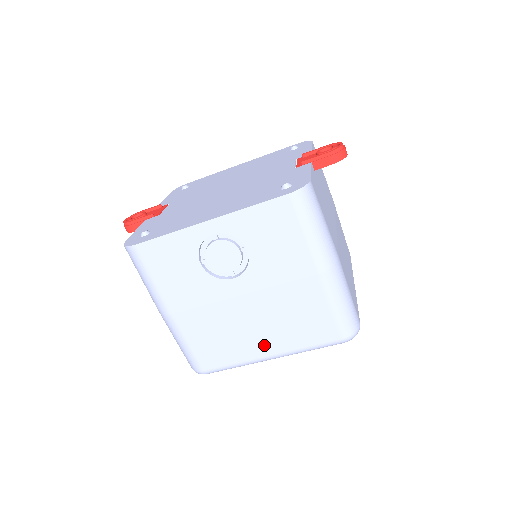
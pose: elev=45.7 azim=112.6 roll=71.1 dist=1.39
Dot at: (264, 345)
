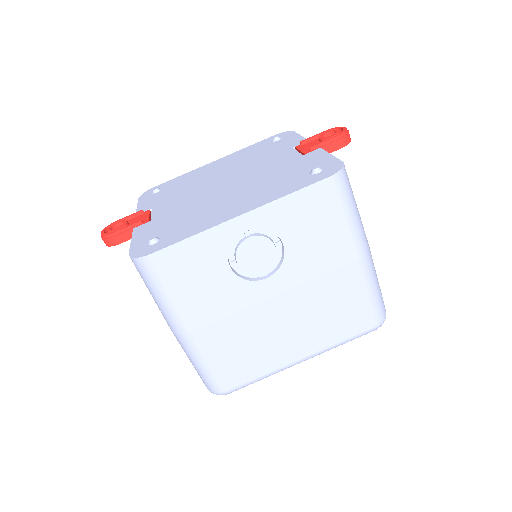
Dot at: (296, 348)
